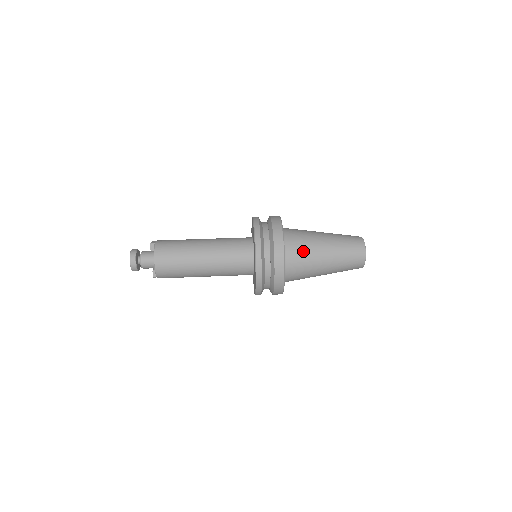
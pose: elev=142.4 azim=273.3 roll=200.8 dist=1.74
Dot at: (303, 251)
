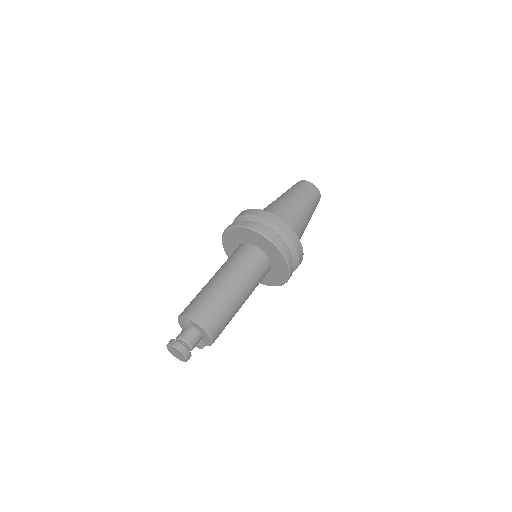
Dot at: (294, 222)
